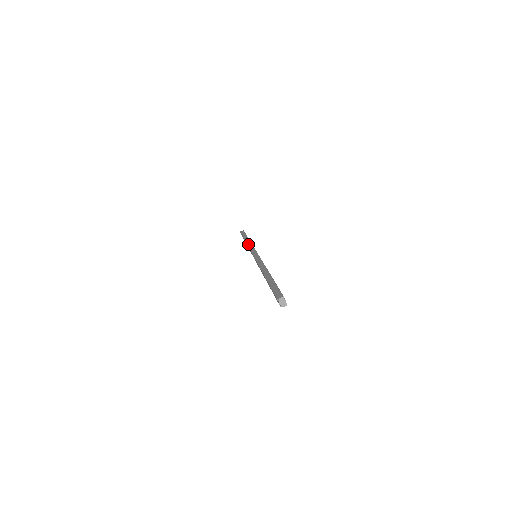
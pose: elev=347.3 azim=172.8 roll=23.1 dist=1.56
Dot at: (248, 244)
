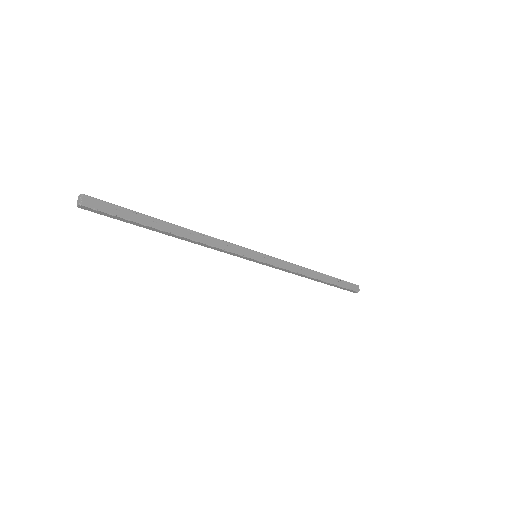
Dot at: (296, 266)
